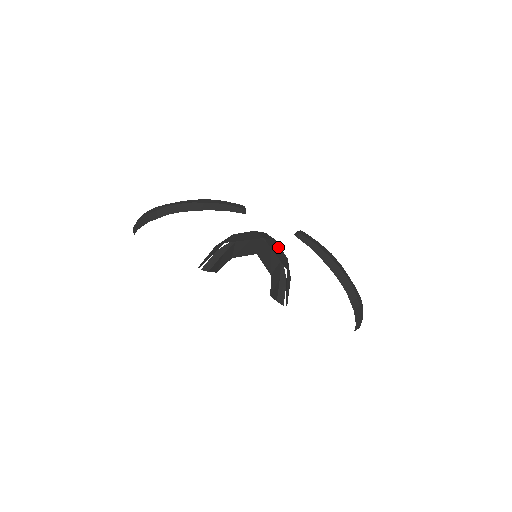
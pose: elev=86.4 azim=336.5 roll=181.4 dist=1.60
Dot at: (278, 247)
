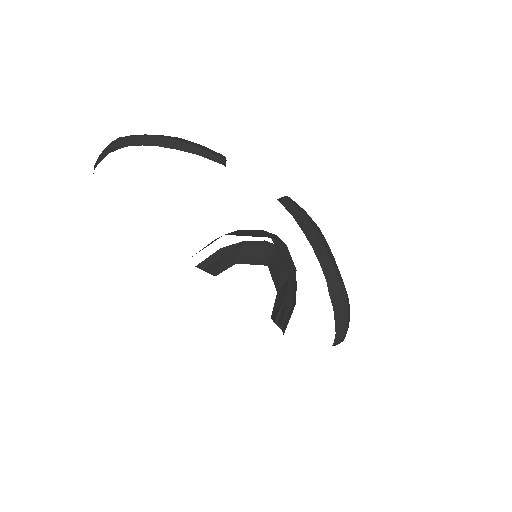
Dot at: (287, 254)
